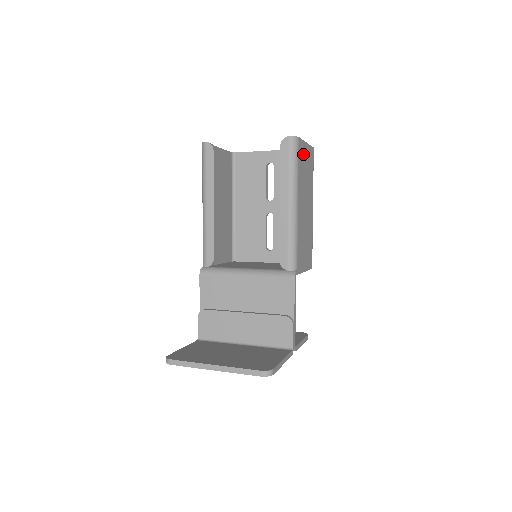
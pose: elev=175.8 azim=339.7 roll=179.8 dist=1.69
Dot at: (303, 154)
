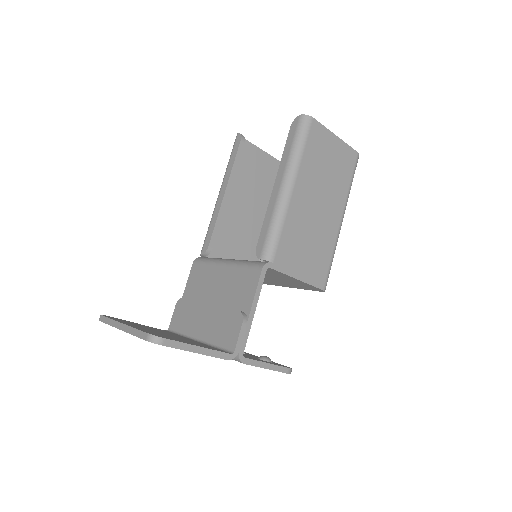
Dot at: (323, 143)
